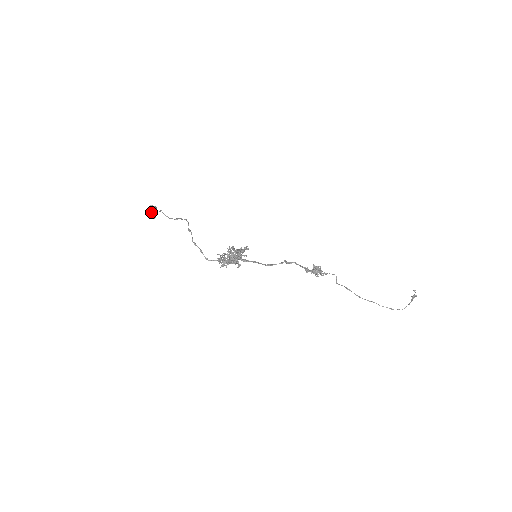
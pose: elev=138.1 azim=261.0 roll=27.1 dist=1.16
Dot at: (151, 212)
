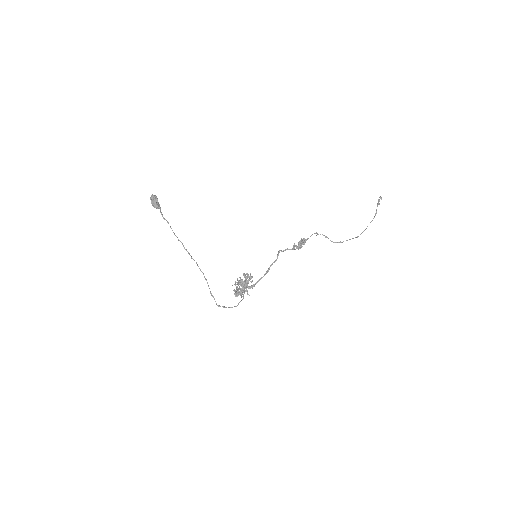
Dot at: occluded
